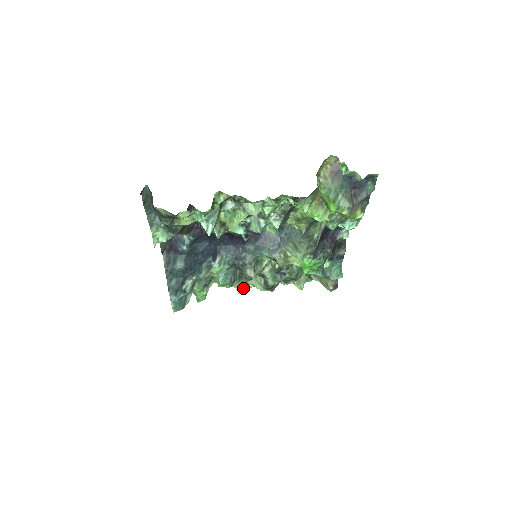
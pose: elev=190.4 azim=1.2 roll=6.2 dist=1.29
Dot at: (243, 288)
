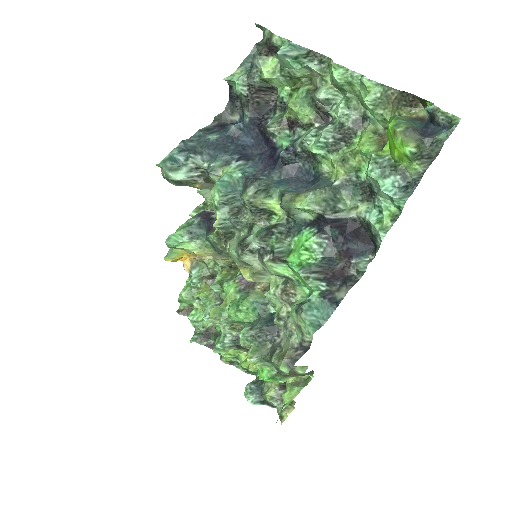
Dot at: (222, 226)
